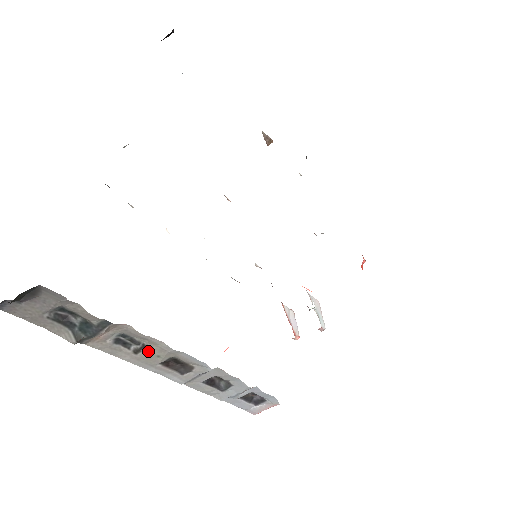
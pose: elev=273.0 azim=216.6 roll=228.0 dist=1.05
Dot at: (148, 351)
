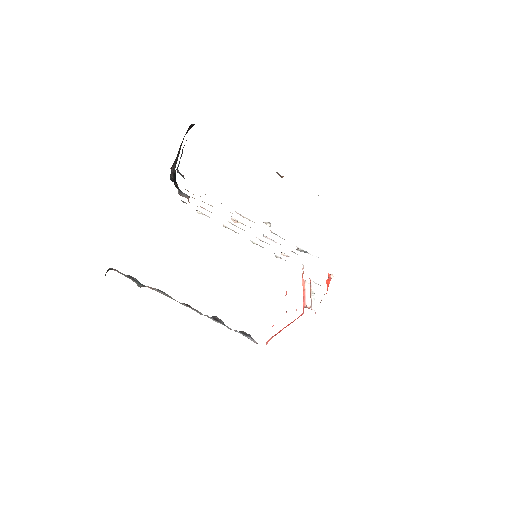
Dot at: (172, 298)
